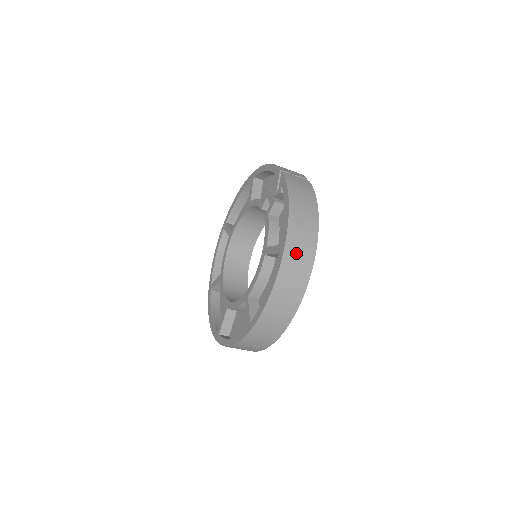
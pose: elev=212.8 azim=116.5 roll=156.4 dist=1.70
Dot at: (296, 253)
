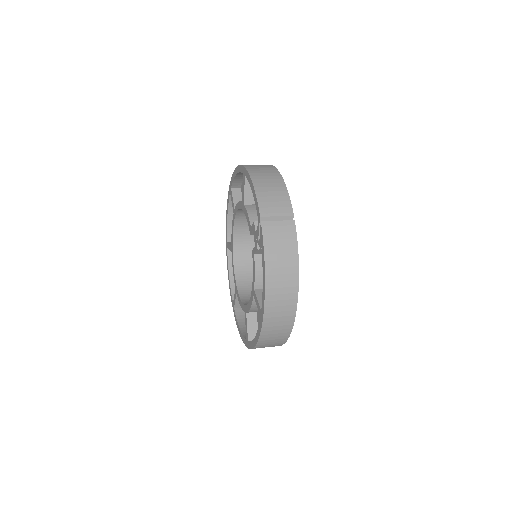
Dot at: (275, 319)
